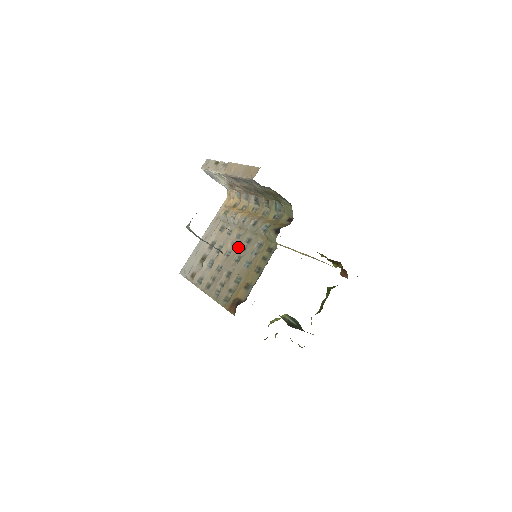
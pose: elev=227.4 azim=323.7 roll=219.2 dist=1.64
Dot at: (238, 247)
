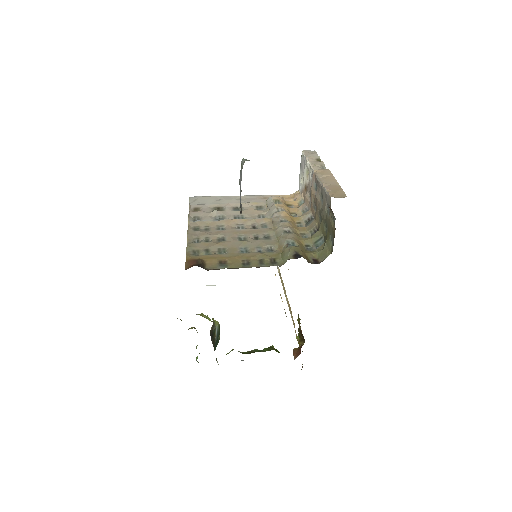
Dot at: (254, 232)
